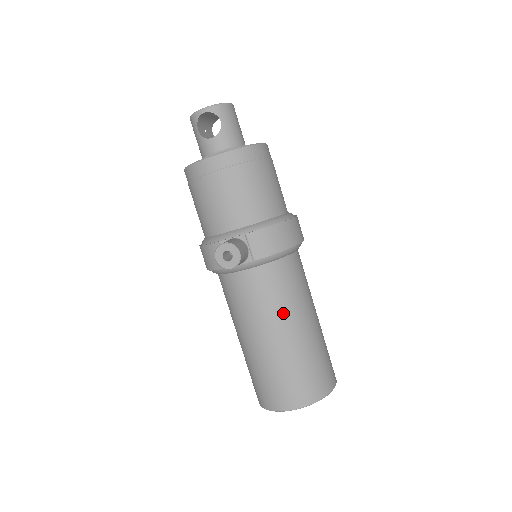
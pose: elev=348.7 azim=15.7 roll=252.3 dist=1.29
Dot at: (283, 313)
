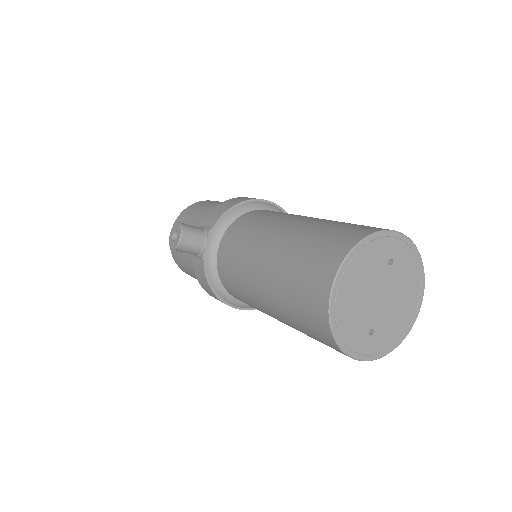
Dot at: (262, 232)
